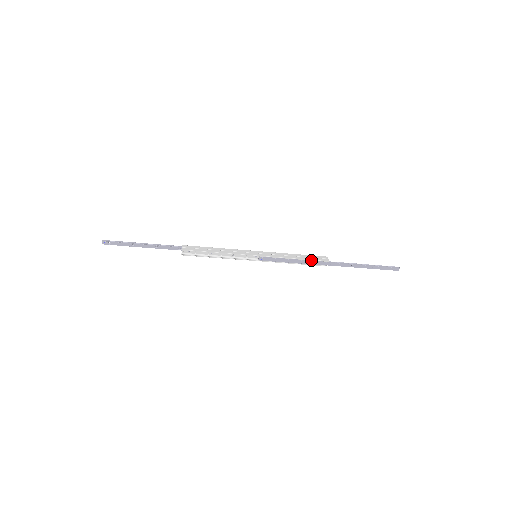
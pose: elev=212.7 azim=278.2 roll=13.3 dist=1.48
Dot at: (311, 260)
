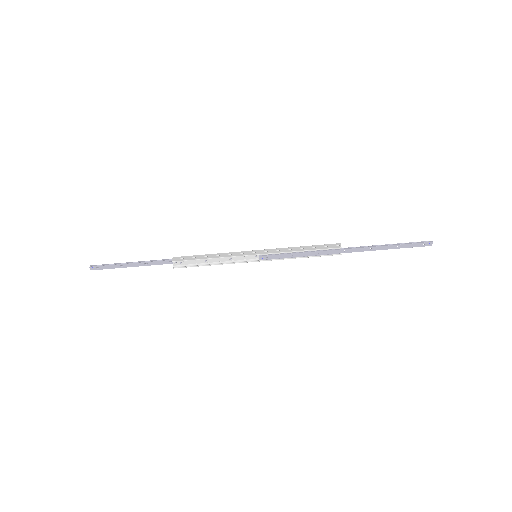
Dot at: (320, 250)
